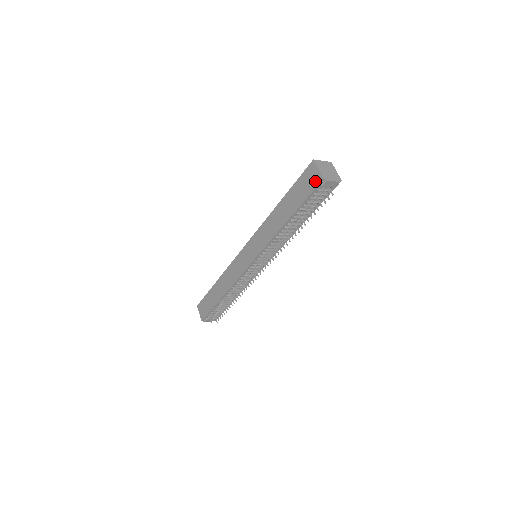
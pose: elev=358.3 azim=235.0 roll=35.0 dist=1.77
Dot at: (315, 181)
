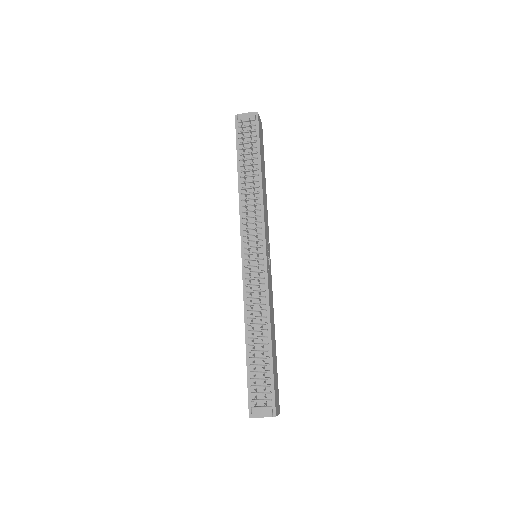
Dot at: occluded
